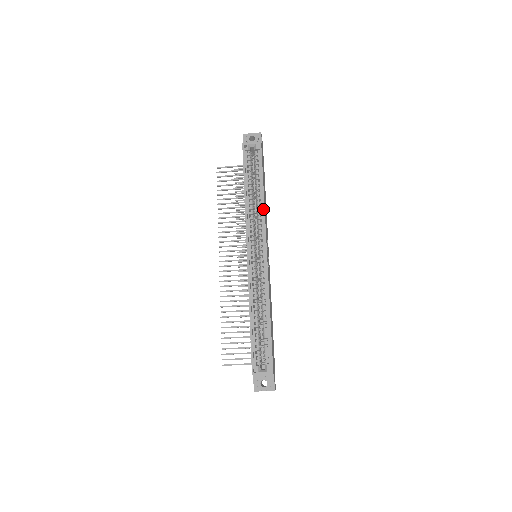
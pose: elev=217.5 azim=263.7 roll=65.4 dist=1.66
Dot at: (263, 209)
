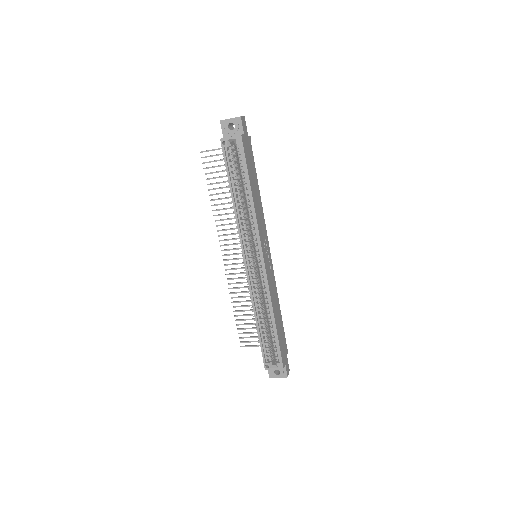
Dot at: (254, 217)
